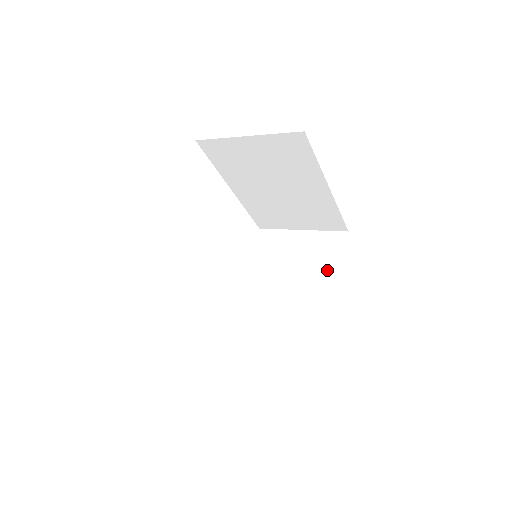
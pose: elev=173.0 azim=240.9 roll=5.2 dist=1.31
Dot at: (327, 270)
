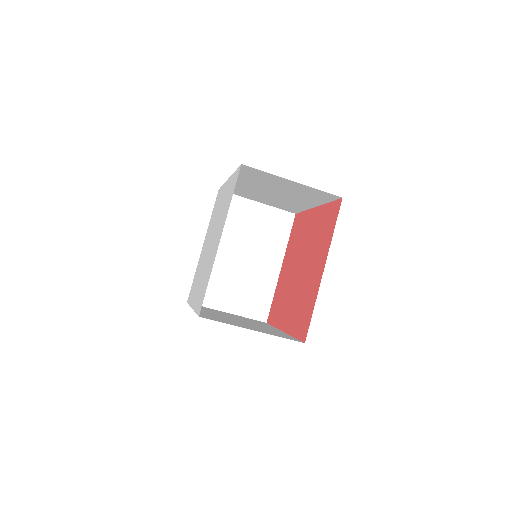
Dot at: (266, 325)
